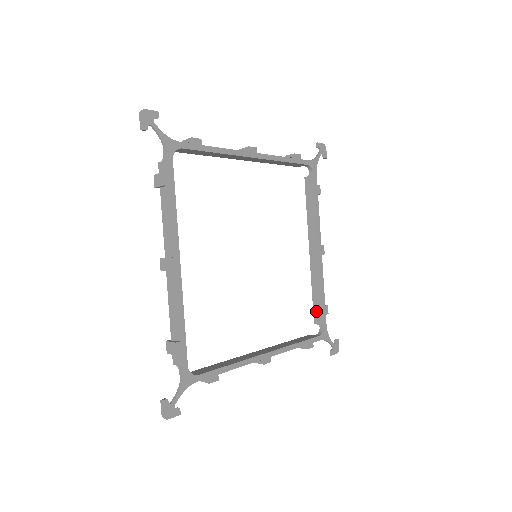
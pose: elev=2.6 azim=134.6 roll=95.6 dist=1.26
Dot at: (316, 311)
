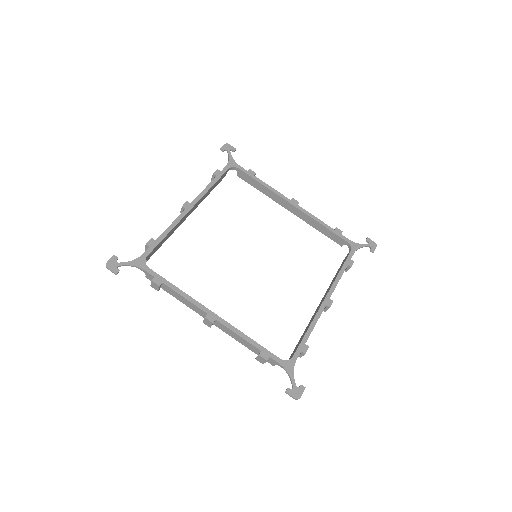
Dot at: (296, 348)
